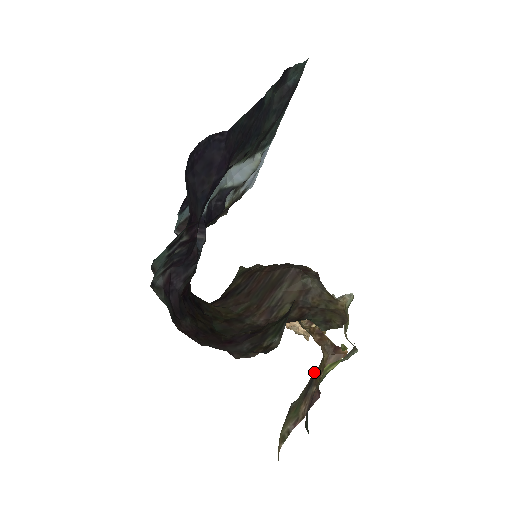
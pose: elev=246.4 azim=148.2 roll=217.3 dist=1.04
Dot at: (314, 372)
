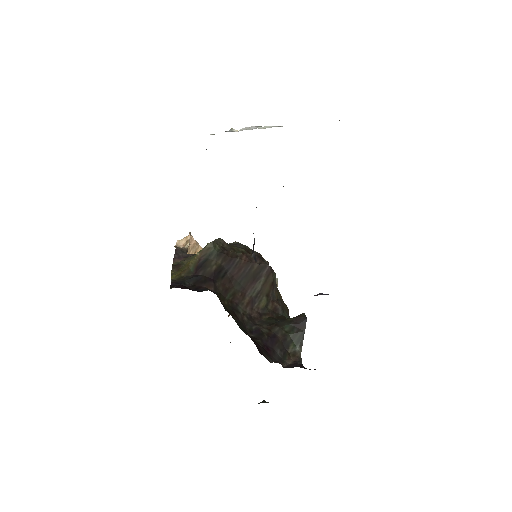
Dot at: occluded
